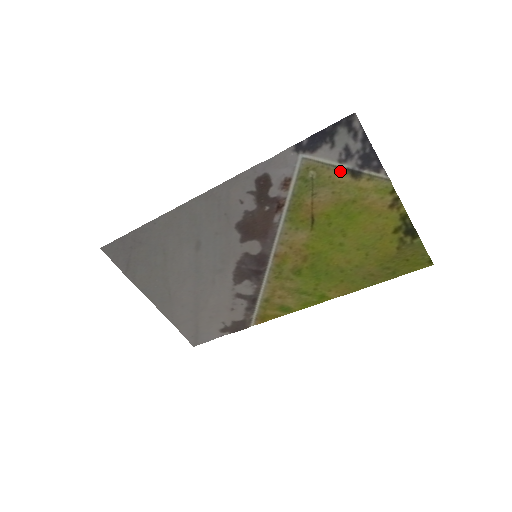
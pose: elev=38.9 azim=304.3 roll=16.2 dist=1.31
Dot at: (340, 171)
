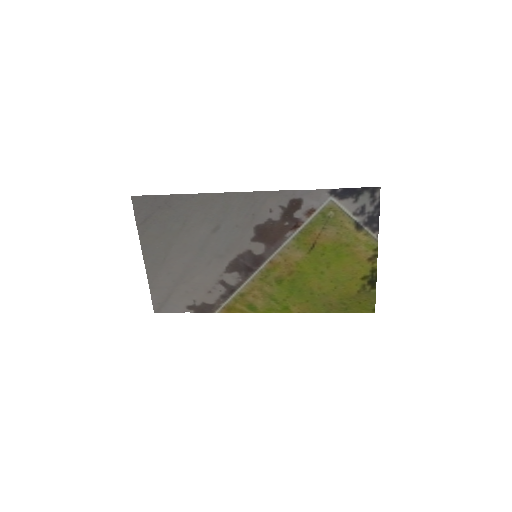
Dot at: (350, 220)
